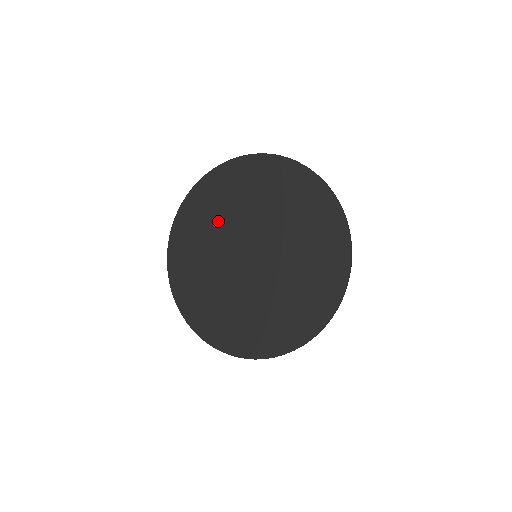
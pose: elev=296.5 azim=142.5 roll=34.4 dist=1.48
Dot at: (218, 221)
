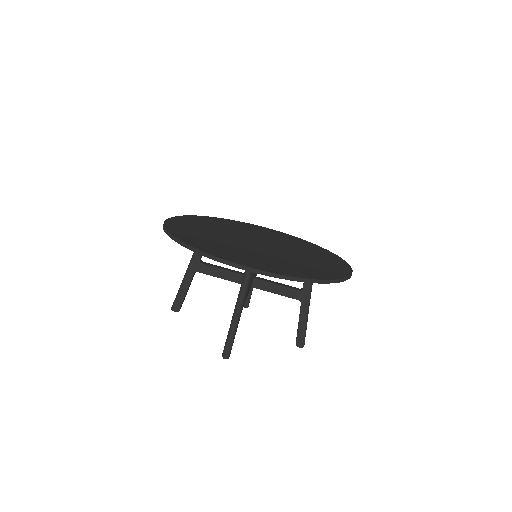
Dot at: (262, 234)
